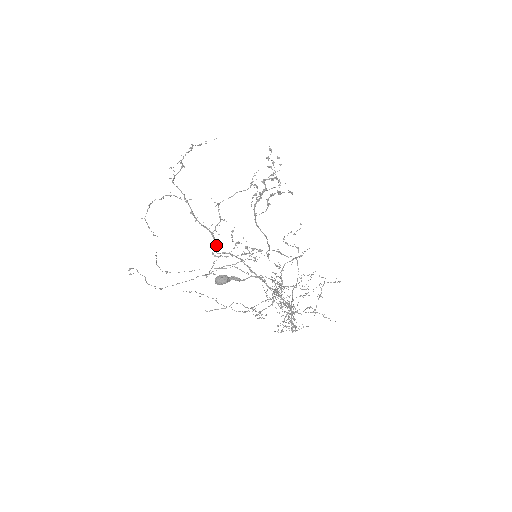
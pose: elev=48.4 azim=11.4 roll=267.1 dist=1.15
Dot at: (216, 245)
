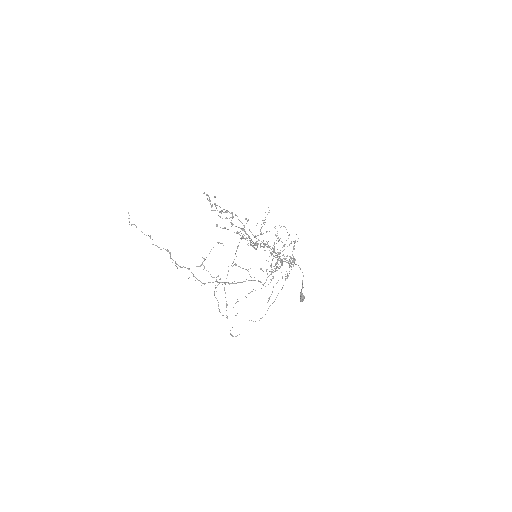
Dot at: (260, 282)
